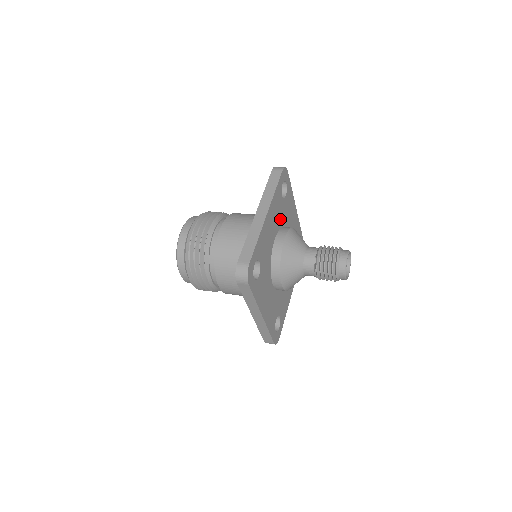
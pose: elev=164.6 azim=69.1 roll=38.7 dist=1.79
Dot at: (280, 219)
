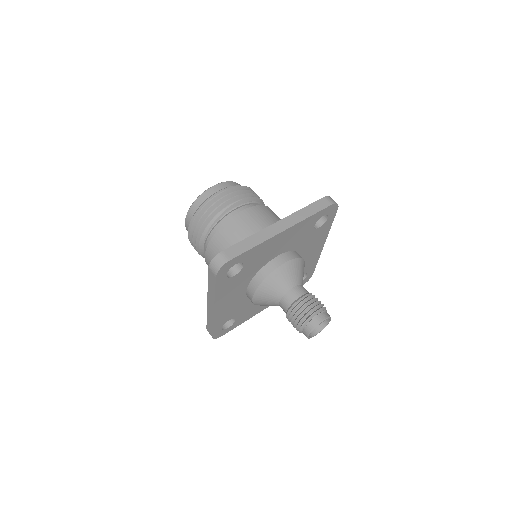
Dot at: (246, 279)
